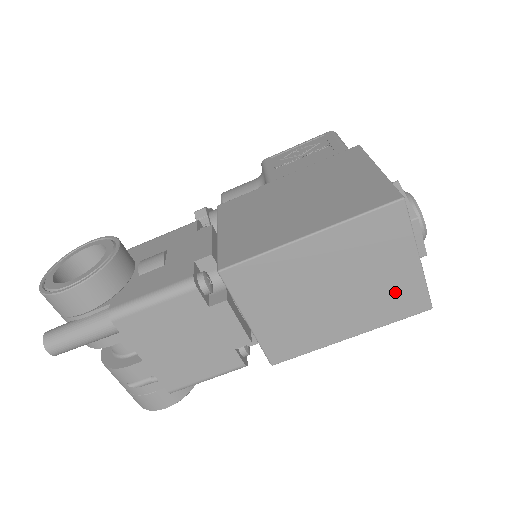
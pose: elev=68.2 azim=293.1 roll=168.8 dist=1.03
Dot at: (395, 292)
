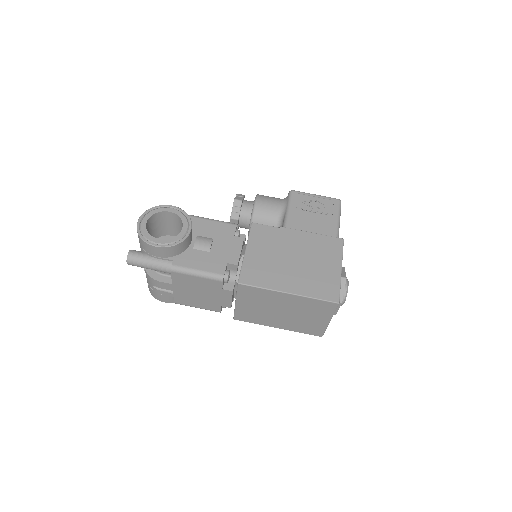
Dot at: (310, 325)
